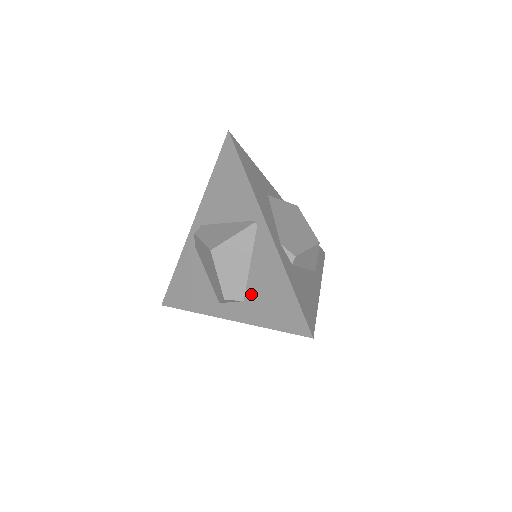
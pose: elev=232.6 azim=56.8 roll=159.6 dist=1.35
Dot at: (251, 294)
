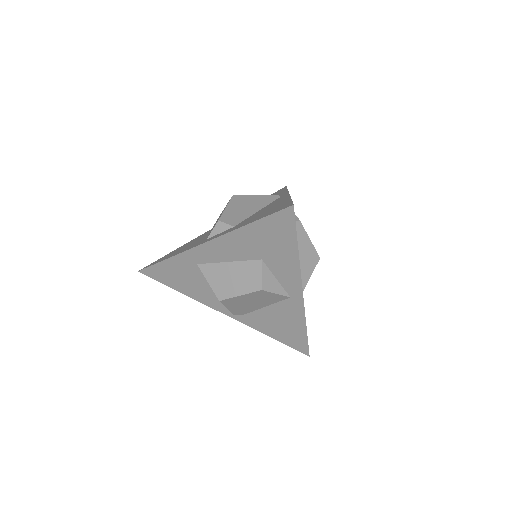
Dot at: (246, 220)
